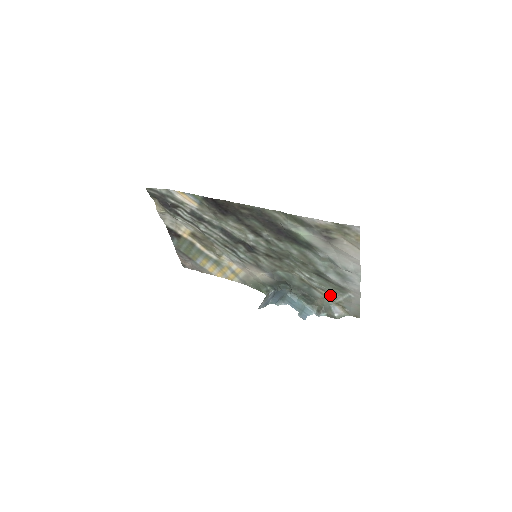
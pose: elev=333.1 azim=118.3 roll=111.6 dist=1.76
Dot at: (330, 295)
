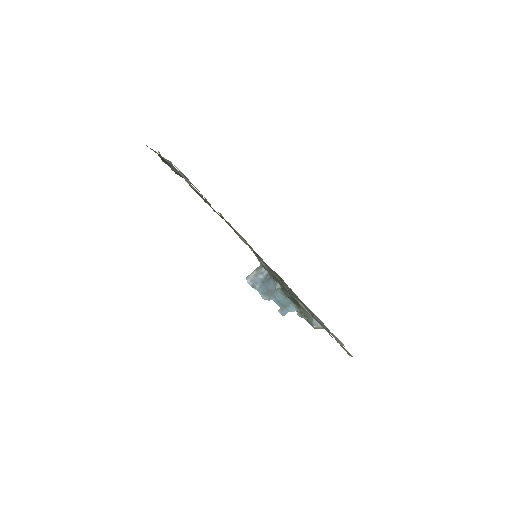
Dot at: occluded
